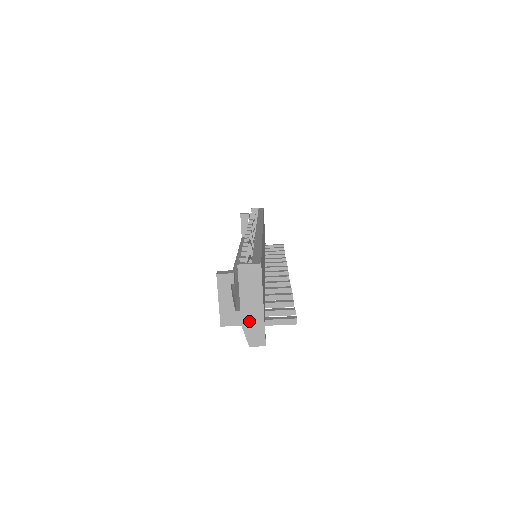
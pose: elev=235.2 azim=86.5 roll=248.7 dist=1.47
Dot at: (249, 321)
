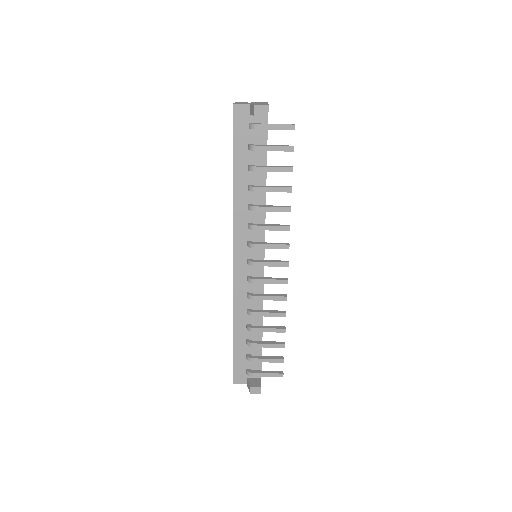
Dot at: occluded
